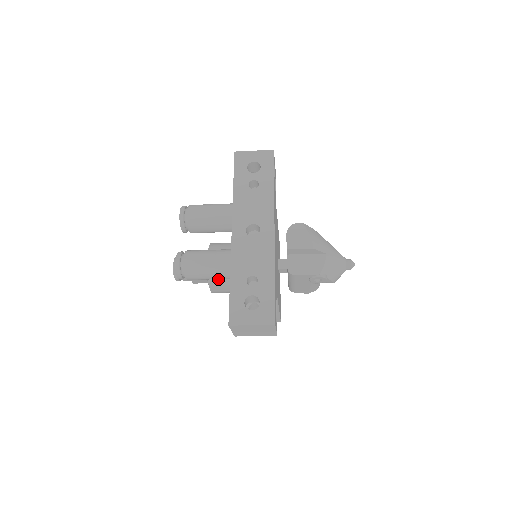
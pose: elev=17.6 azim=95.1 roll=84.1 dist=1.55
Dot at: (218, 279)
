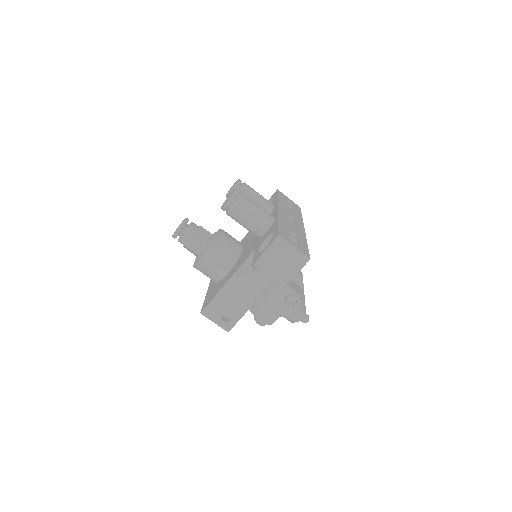
Dot at: (222, 248)
